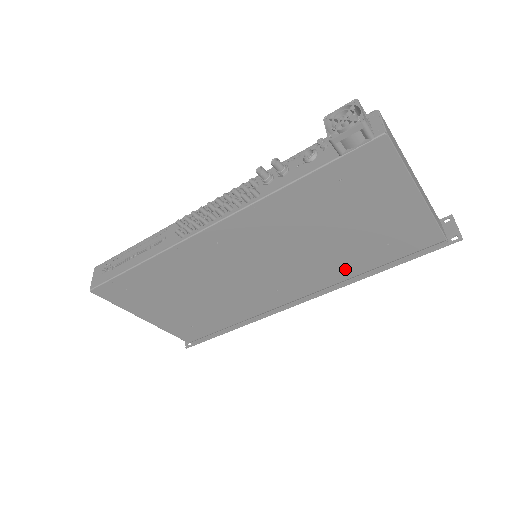
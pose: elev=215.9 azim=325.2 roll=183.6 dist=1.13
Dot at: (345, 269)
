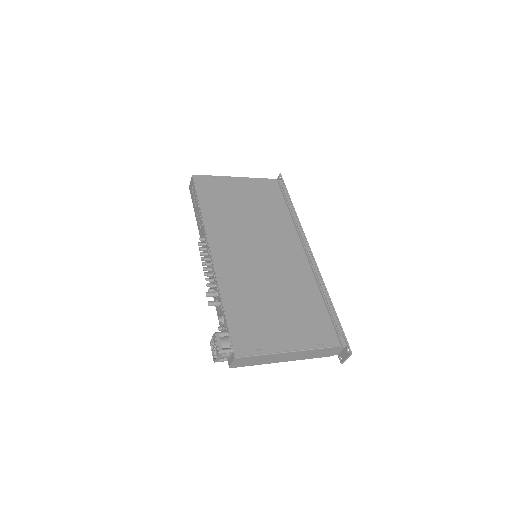
Dot at: occluded
